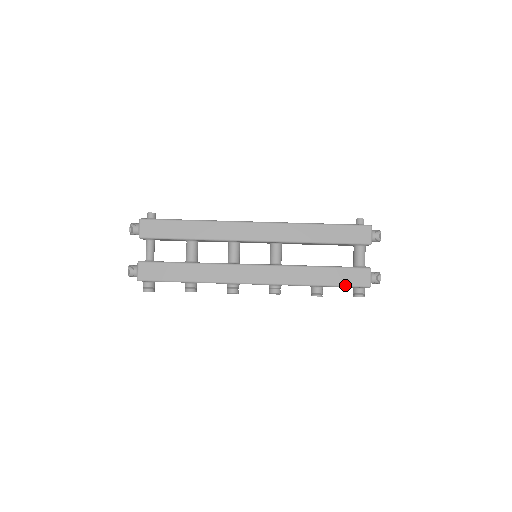
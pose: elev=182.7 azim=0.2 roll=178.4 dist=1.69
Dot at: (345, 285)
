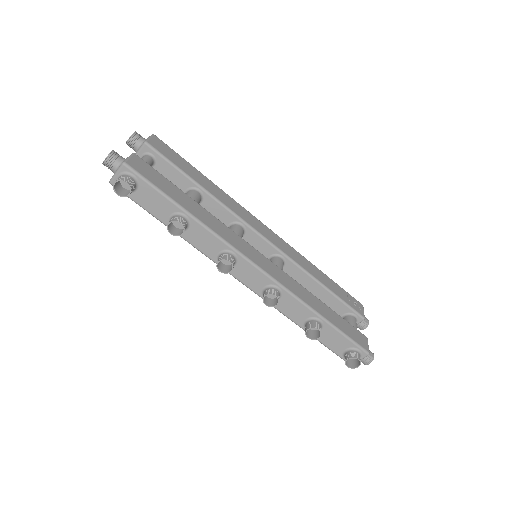
Dot at: (347, 335)
